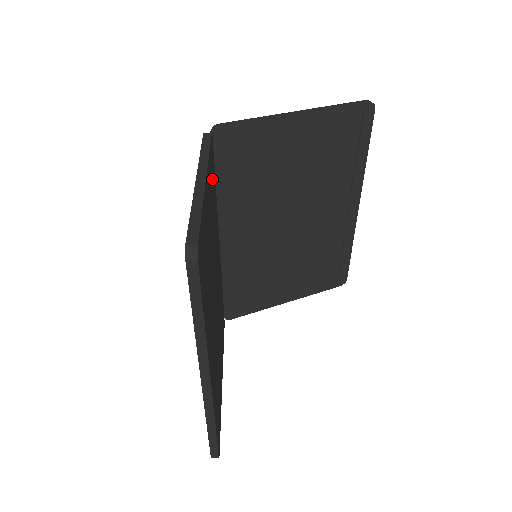
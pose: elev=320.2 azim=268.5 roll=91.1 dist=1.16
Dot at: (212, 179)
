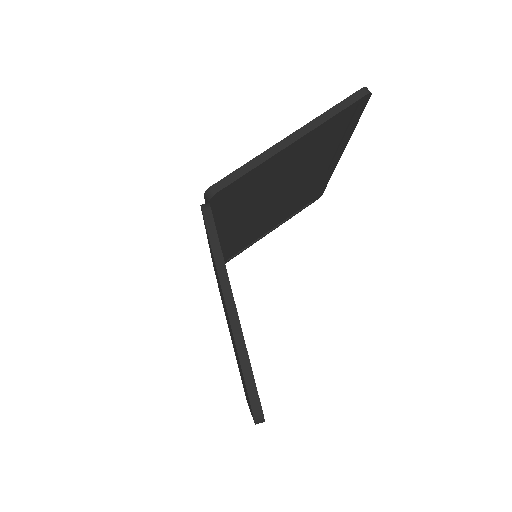
Dot at: occluded
